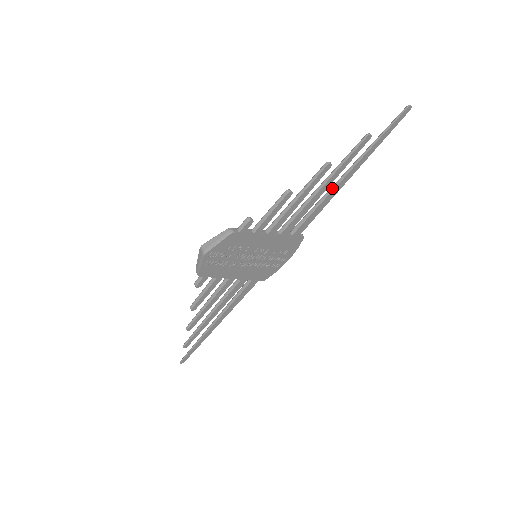
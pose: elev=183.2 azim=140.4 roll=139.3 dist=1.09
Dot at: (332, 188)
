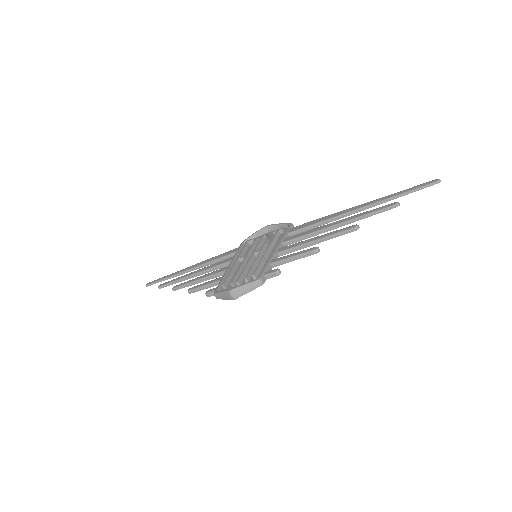
Dot at: (341, 217)
